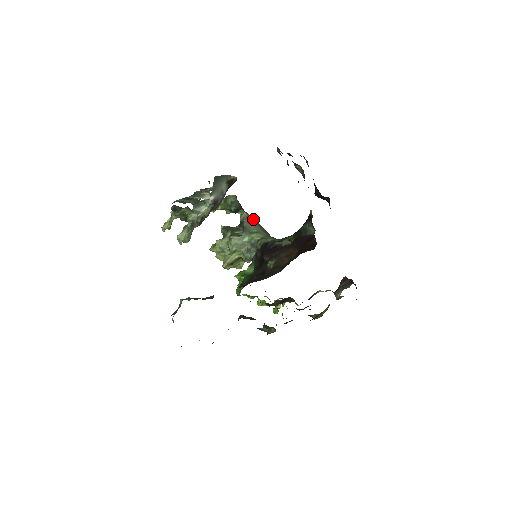
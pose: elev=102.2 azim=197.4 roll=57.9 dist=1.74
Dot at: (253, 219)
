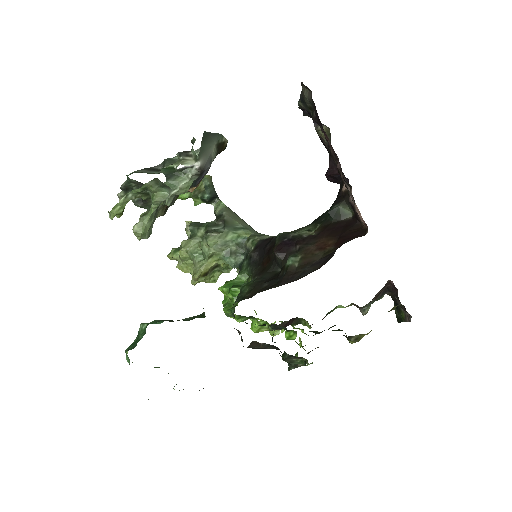
Dot at: (234, 212)
